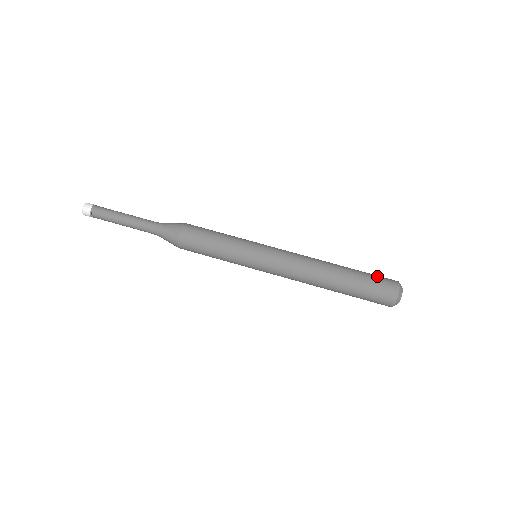
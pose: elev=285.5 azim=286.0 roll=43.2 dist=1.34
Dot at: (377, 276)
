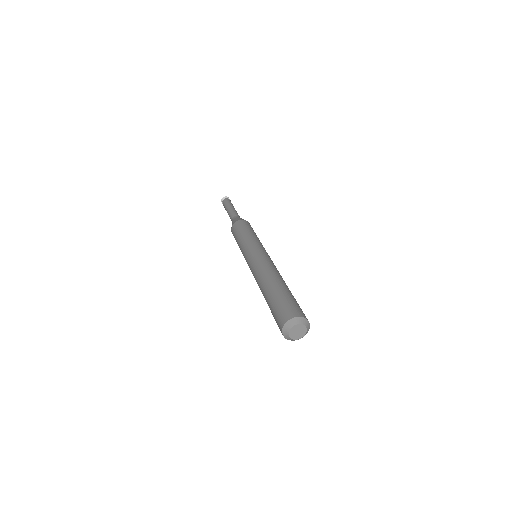
Dot at: (293, 303)
